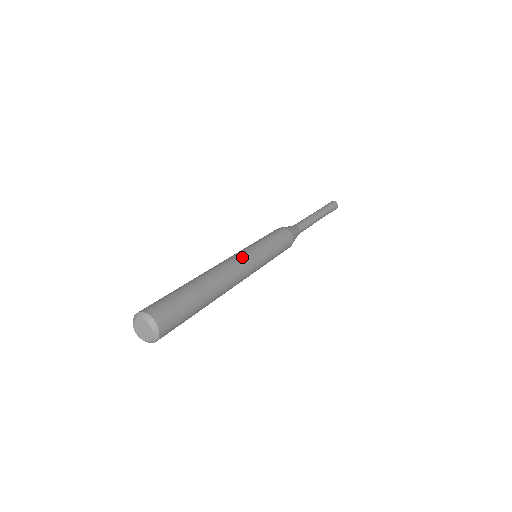
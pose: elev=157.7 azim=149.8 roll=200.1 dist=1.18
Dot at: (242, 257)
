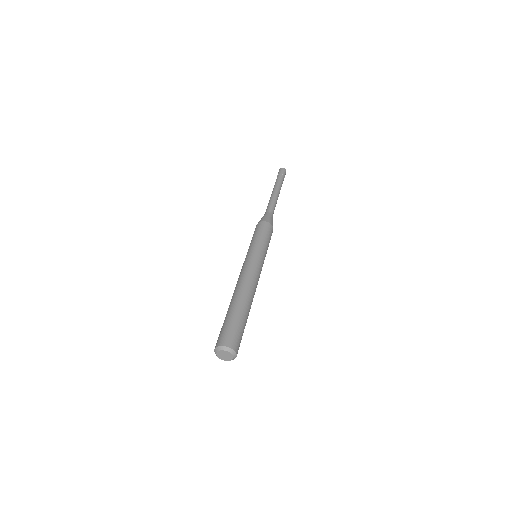
Dot at: (256, 268)
